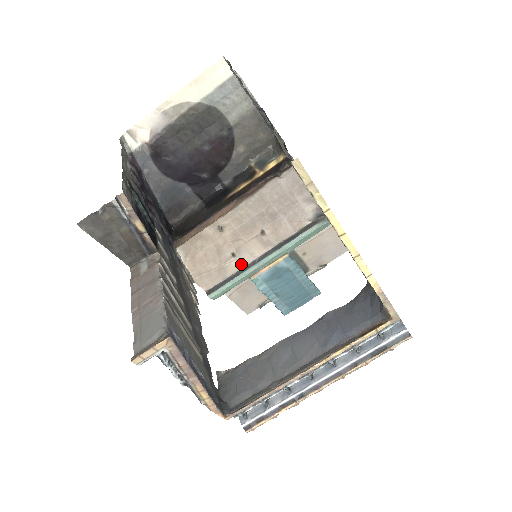
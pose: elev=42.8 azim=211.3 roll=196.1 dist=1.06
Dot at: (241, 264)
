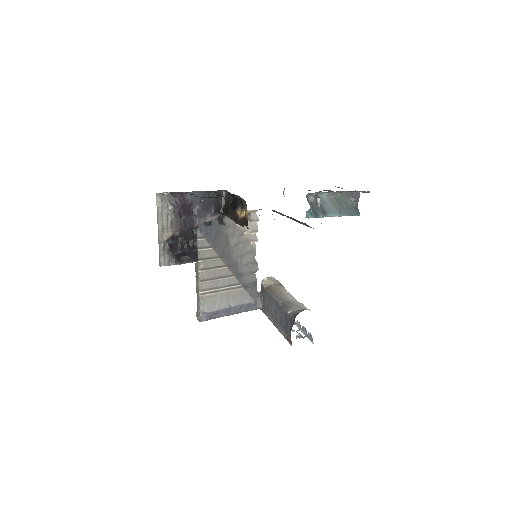
Dot at: occluded
